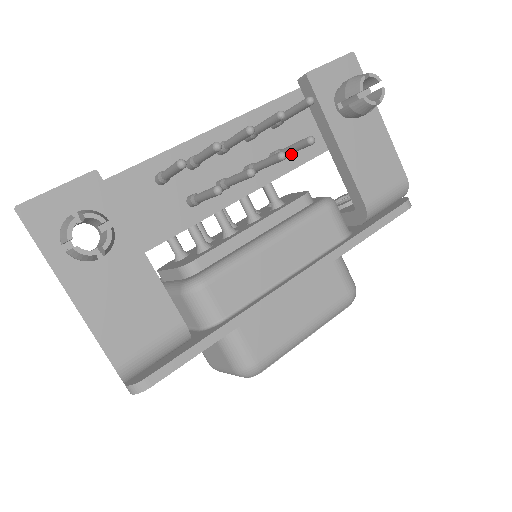
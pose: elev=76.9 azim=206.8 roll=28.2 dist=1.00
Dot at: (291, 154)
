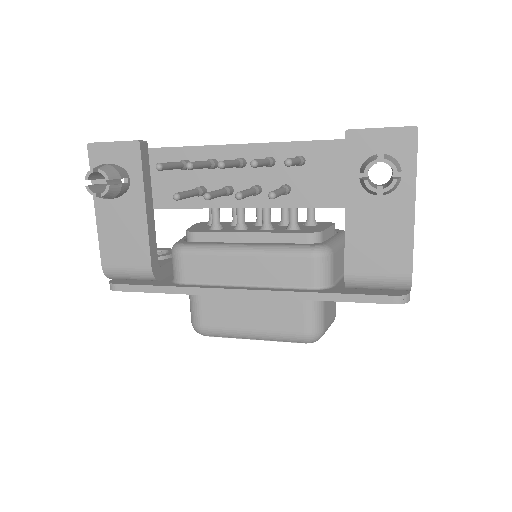
Dot at: (305, 194)
